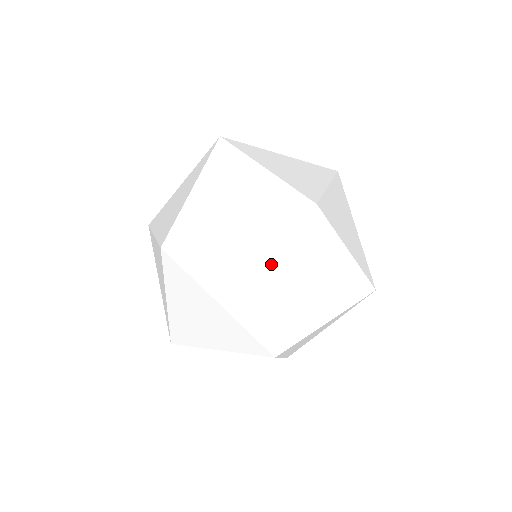
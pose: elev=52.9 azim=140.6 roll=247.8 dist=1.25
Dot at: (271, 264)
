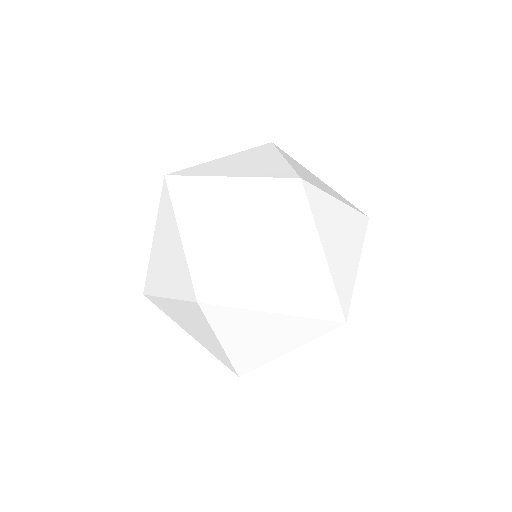
Dot at: (296, 252)
